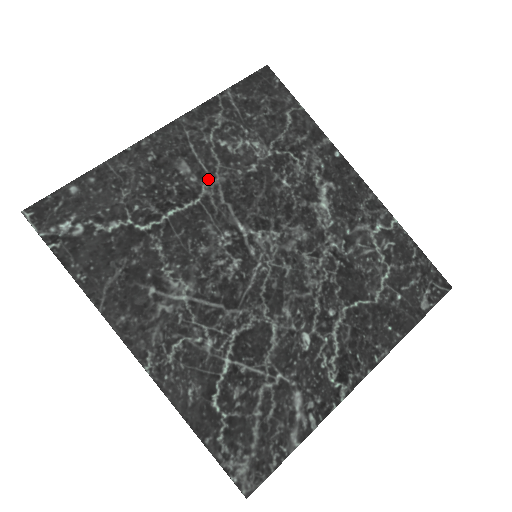
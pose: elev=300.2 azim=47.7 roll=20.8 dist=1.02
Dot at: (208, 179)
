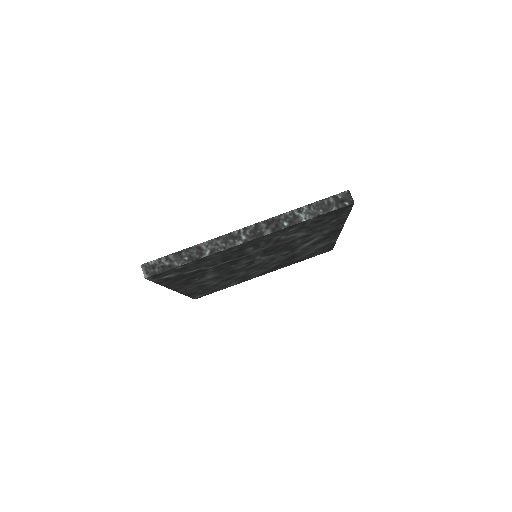
Dot at: (259, 249)
